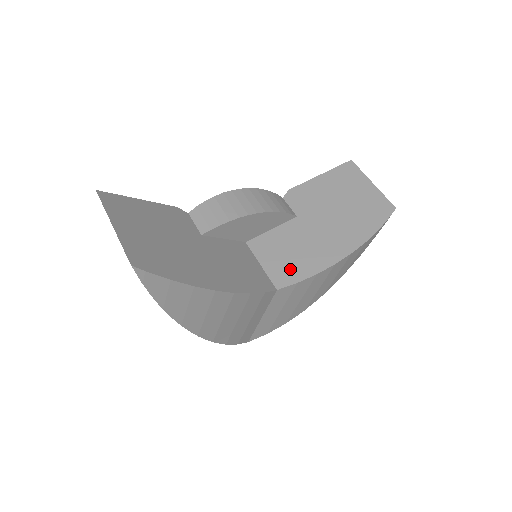
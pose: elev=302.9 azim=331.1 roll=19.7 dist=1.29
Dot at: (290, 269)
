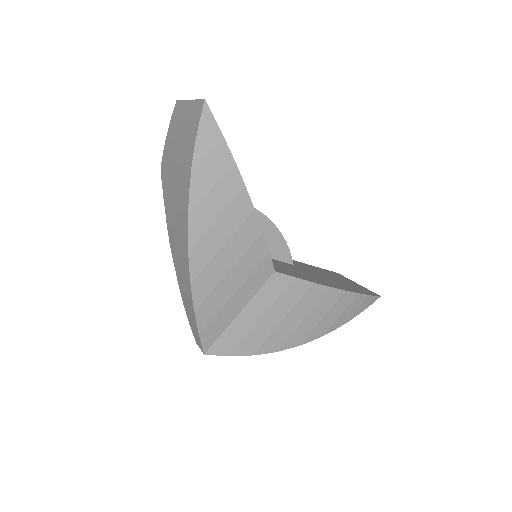
Dot at: (288, 272)
